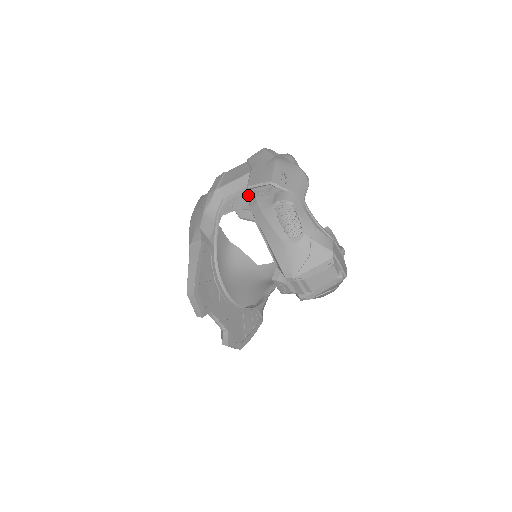
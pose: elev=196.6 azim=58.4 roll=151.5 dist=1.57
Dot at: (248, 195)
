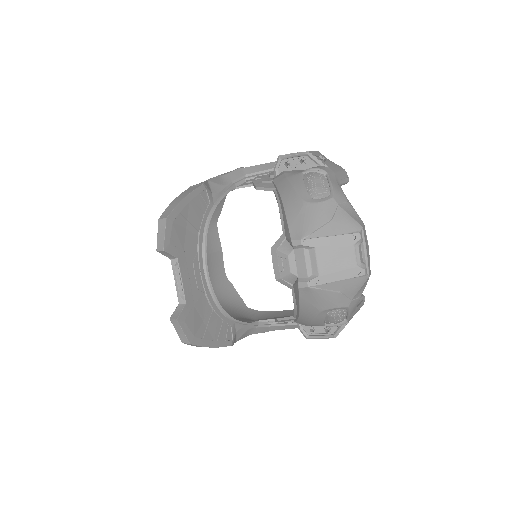
Dot at: (276, 168)
